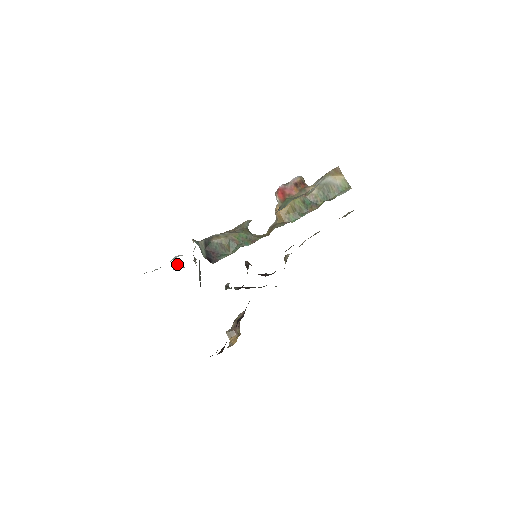
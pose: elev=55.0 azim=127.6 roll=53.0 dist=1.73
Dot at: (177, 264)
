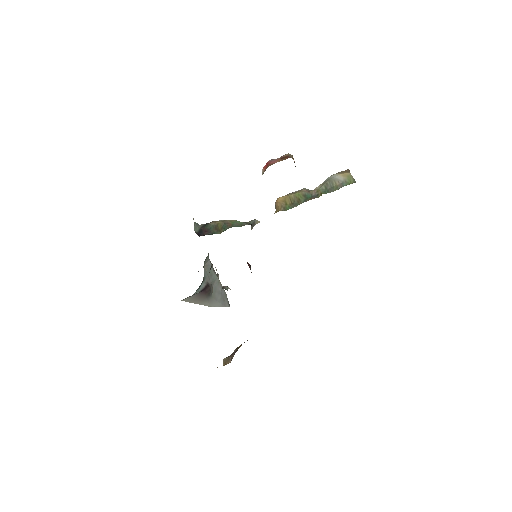
Dot at: occluded
